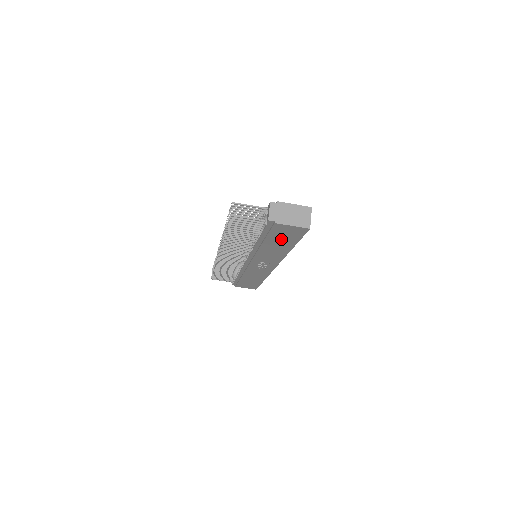
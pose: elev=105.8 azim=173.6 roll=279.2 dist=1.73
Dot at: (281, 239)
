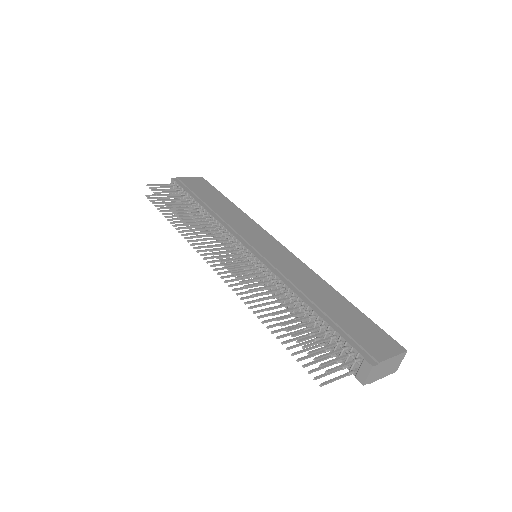
Dot at: occluded
